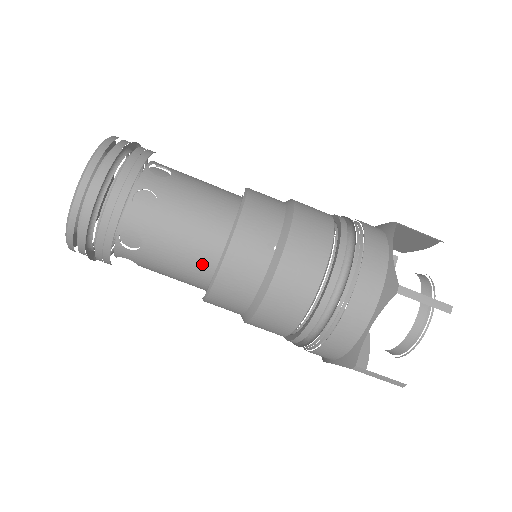
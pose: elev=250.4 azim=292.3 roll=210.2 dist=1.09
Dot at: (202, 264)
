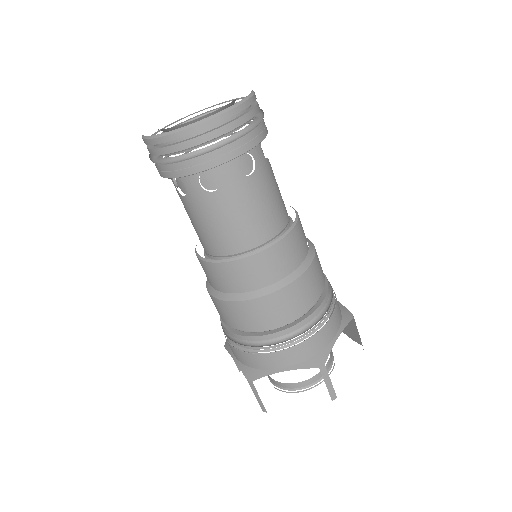
Dot at: (272, 223)
